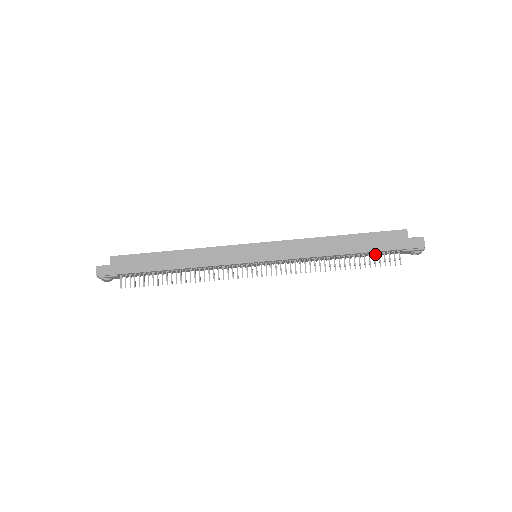
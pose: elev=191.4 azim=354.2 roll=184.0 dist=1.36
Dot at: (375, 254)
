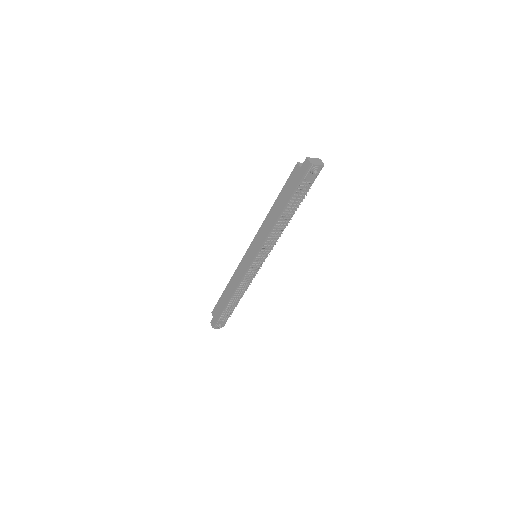
Dot at: (298, 196)
